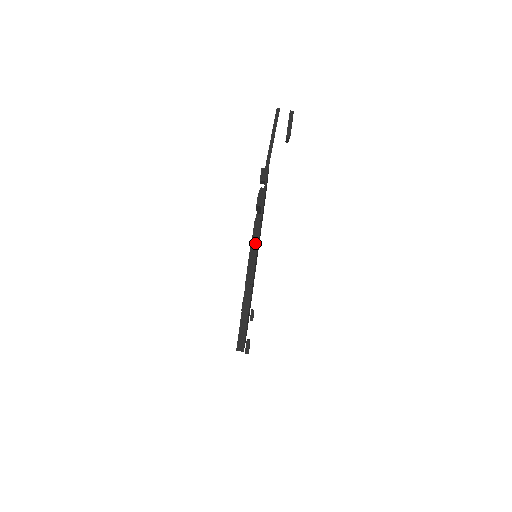
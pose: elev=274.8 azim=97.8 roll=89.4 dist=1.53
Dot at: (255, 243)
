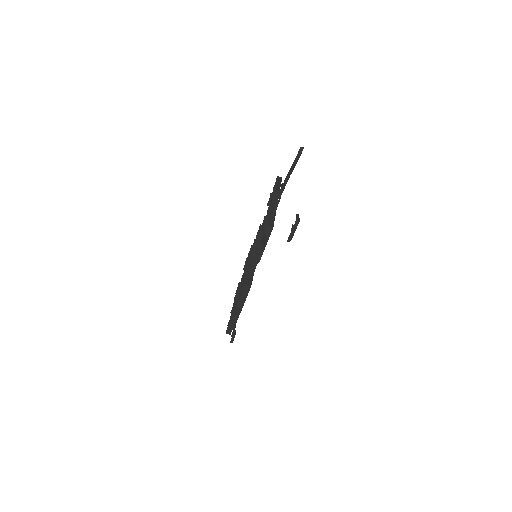
Dot at: (252, 269)
